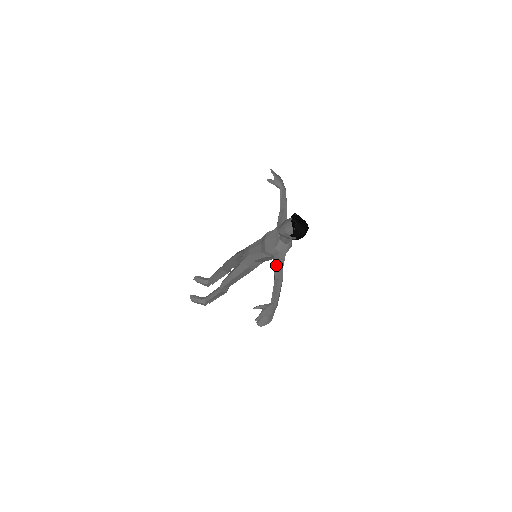
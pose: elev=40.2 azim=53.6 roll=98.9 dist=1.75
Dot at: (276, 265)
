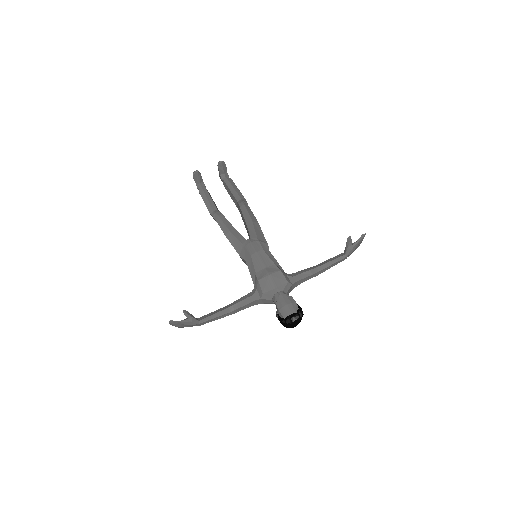
Dot at: (245, 302)
